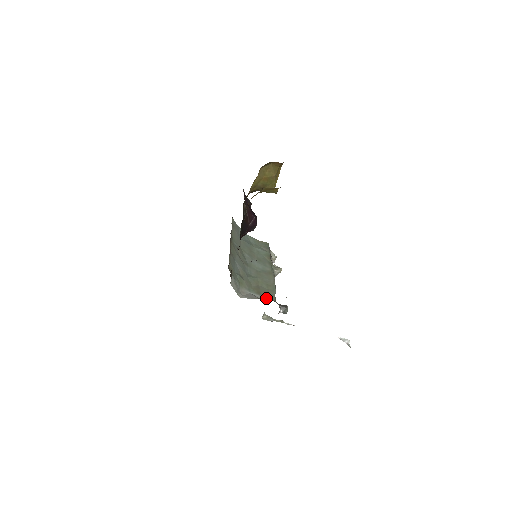
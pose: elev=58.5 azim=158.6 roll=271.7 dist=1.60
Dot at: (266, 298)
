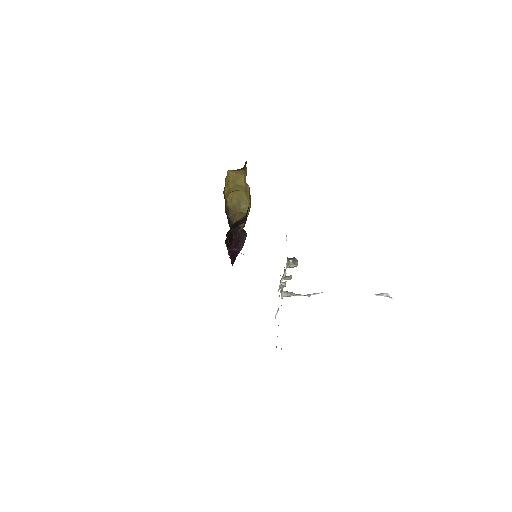
Dot at: occluded
